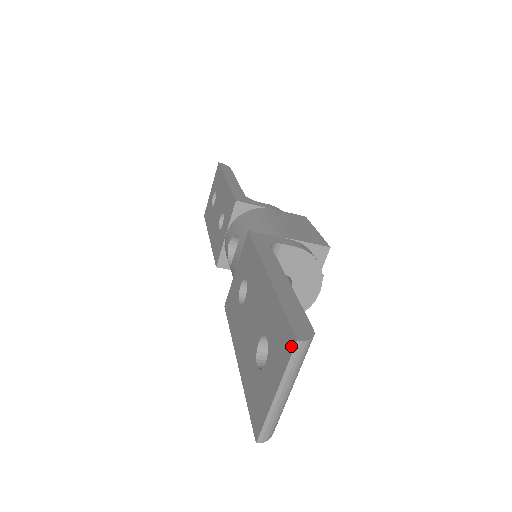
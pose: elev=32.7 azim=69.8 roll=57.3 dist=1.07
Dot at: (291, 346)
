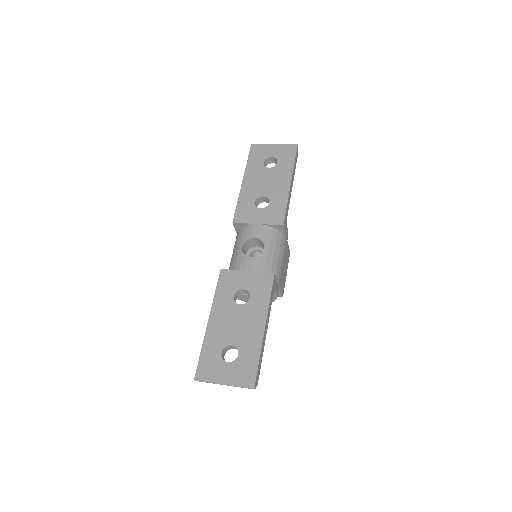
Dot at: (249, 385)
